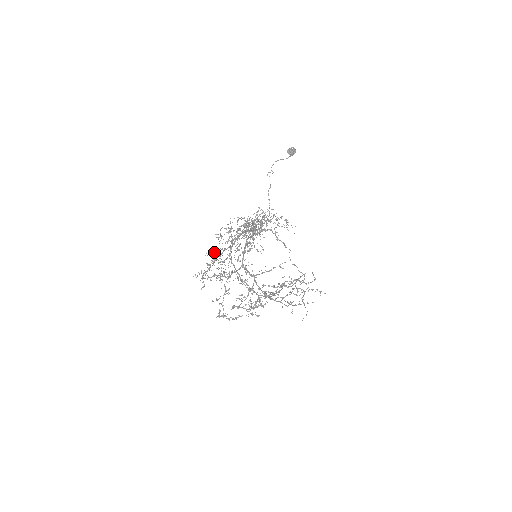
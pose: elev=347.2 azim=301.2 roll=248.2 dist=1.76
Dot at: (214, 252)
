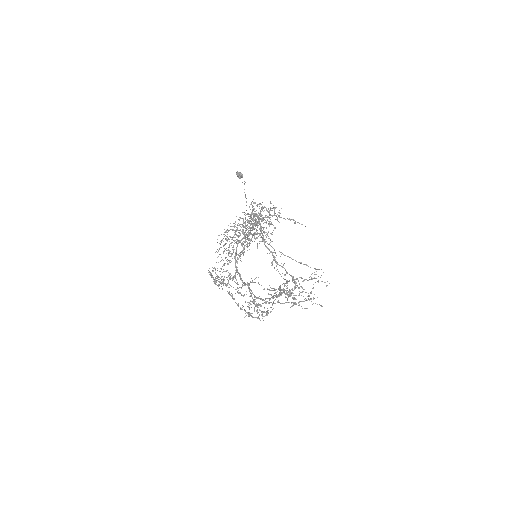
Dot at: occluded
